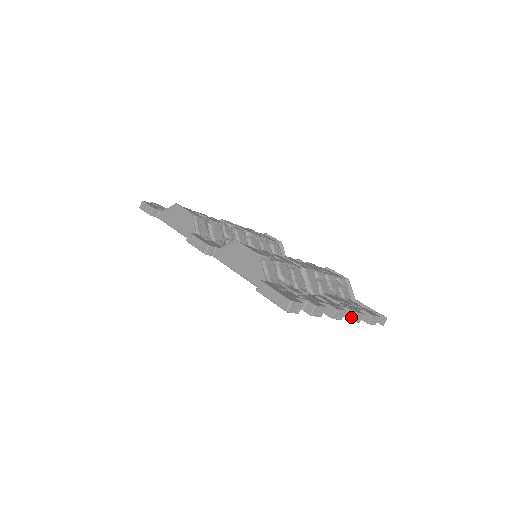
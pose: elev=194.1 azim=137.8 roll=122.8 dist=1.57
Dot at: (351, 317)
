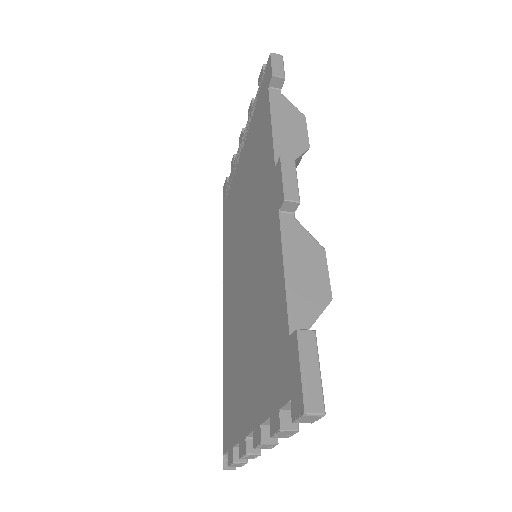
Dot at: (252, 451)
